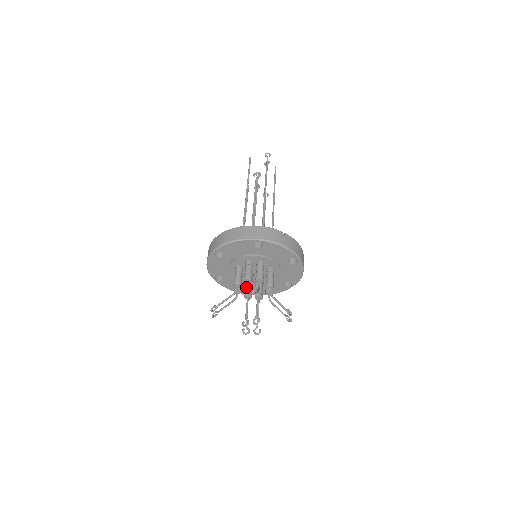
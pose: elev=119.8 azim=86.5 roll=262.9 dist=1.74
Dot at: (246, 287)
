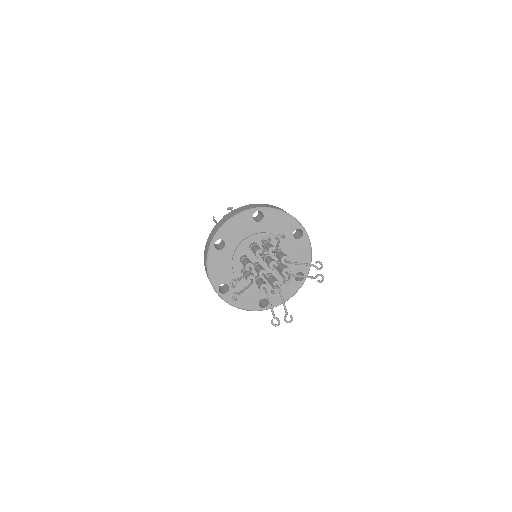
Dot at: (262, 251)
